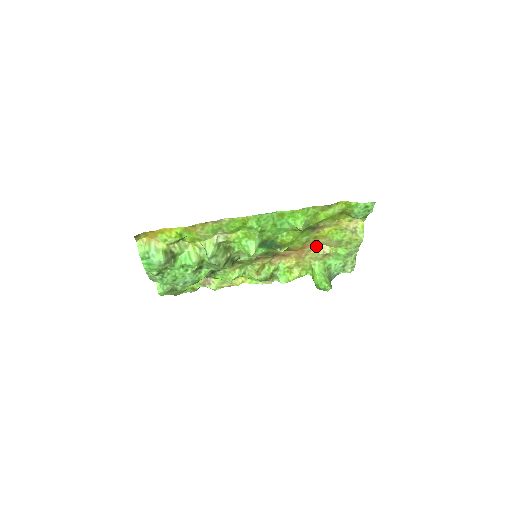
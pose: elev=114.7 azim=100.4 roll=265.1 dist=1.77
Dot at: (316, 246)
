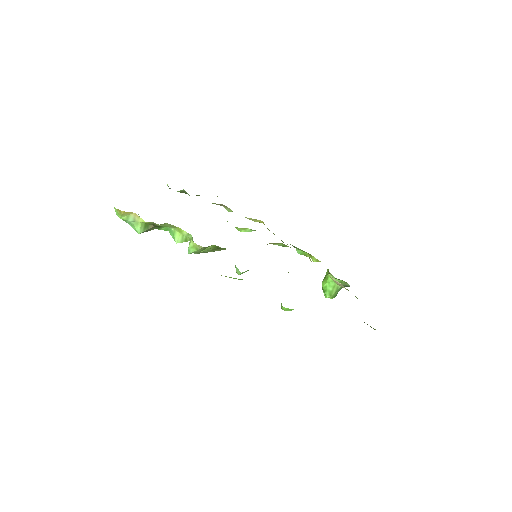
Dot at: occluded
